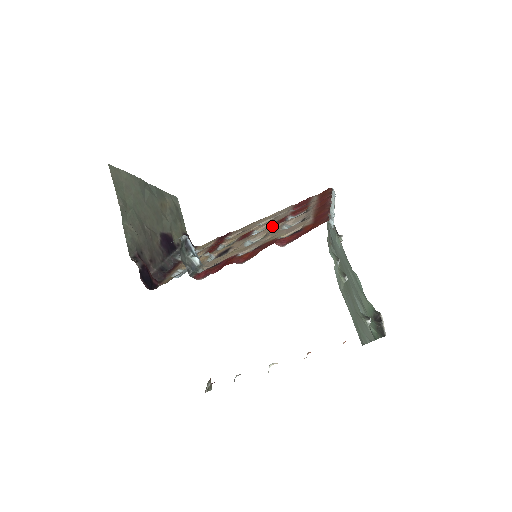
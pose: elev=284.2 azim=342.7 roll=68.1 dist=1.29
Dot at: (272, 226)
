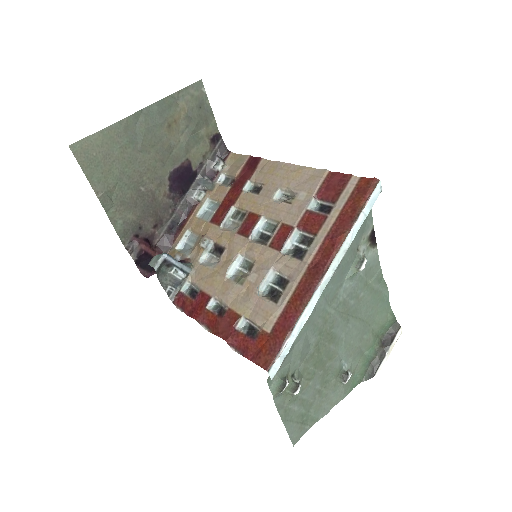
Dot at: (267, 246)
